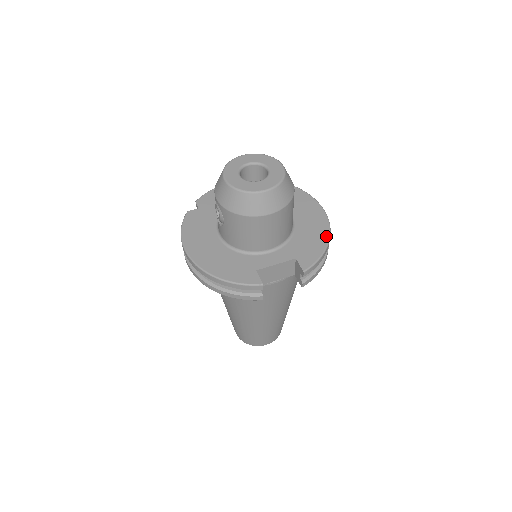
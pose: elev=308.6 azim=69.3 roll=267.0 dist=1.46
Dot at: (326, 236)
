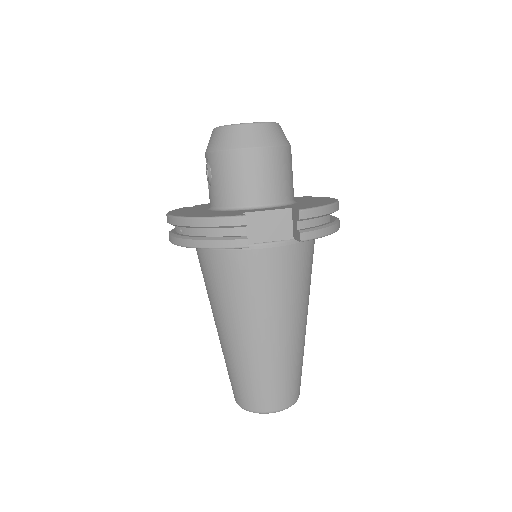
Dot at: (332, 201)
